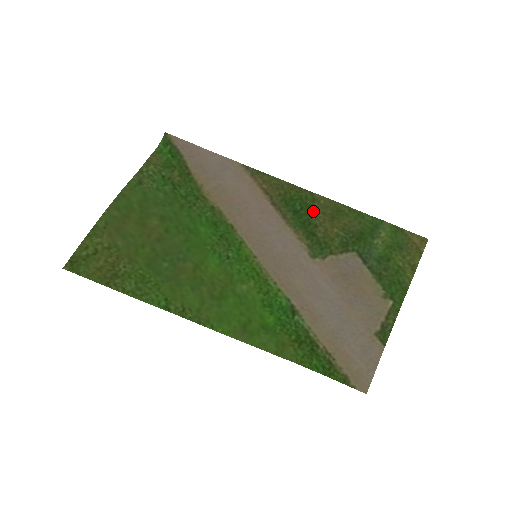
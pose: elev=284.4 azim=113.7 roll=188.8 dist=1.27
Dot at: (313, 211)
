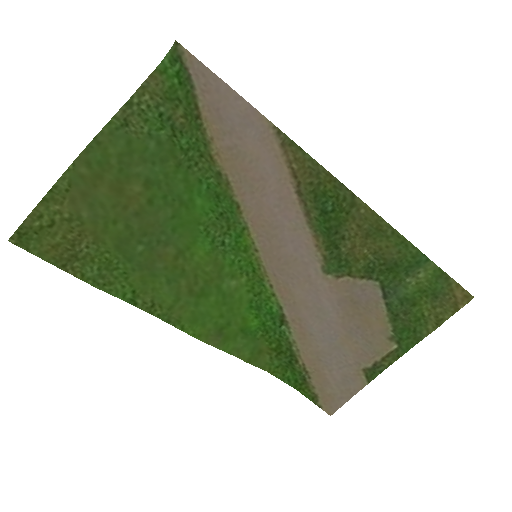
Dot at: (346, 219)
